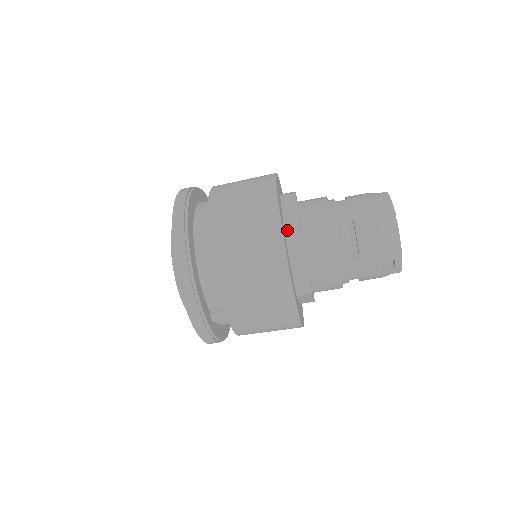
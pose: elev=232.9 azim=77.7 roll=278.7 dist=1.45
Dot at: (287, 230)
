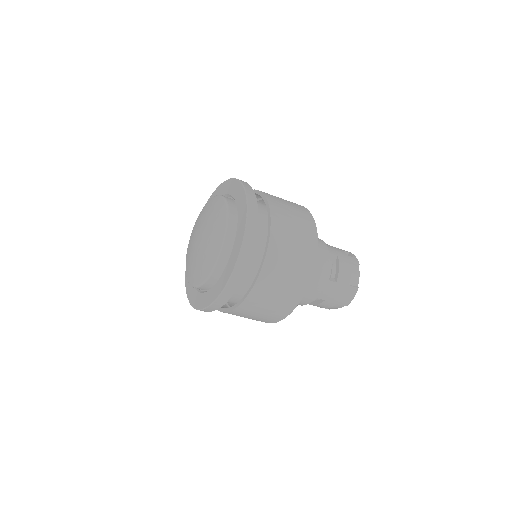
Dot at: occluded
